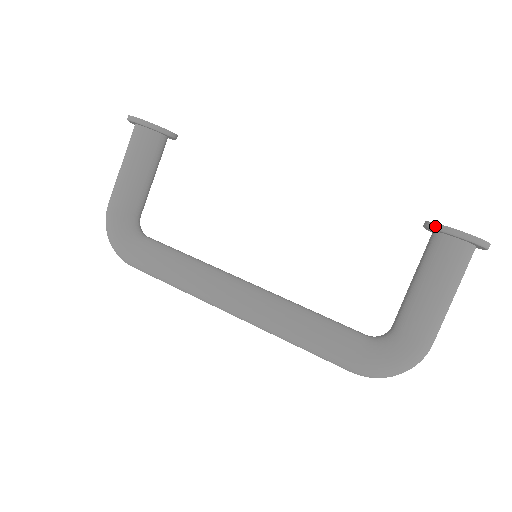
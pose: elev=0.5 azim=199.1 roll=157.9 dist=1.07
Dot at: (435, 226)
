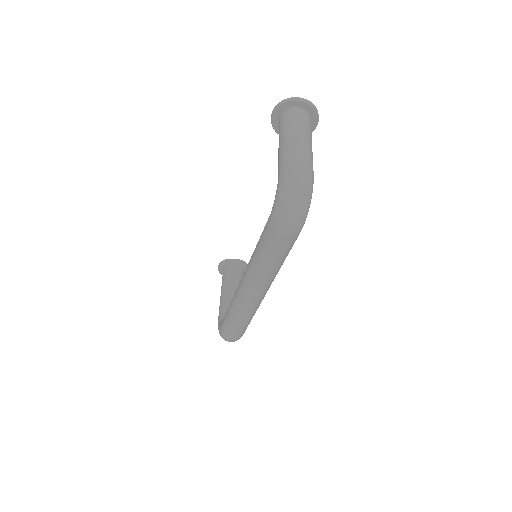
Dot at: (273, 128)
